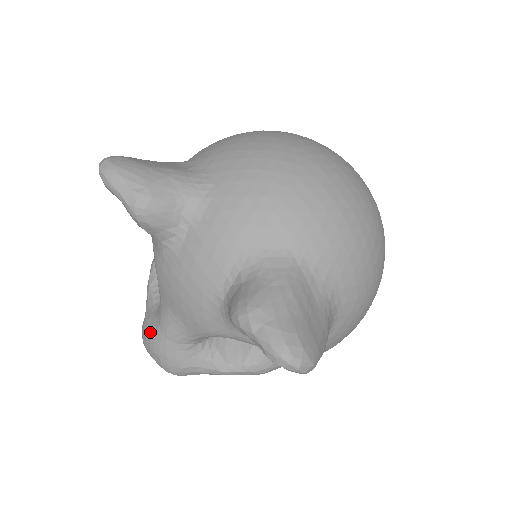
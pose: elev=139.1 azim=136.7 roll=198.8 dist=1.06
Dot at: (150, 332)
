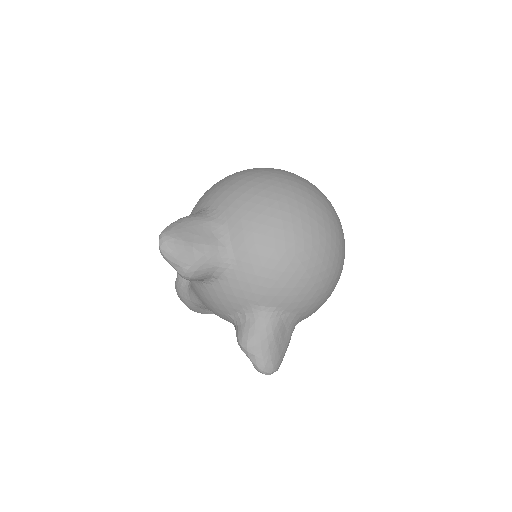
Dot at: (182, 294)
